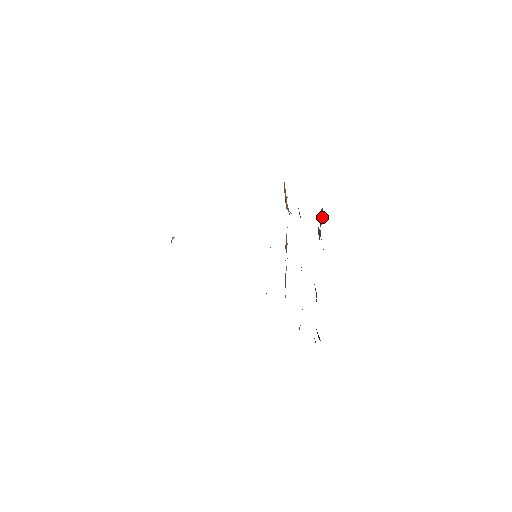
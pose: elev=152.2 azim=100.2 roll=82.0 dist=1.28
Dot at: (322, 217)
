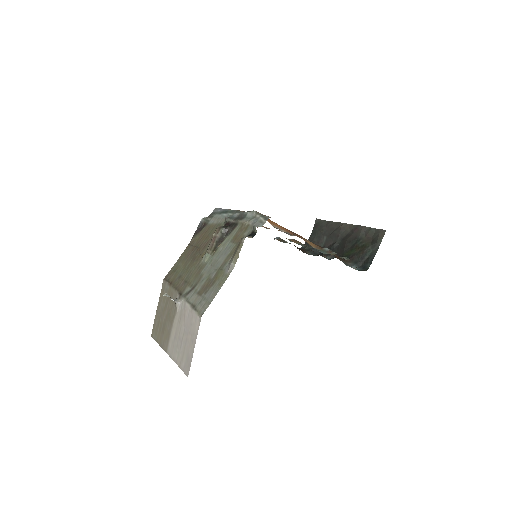
Dot at: occluded
